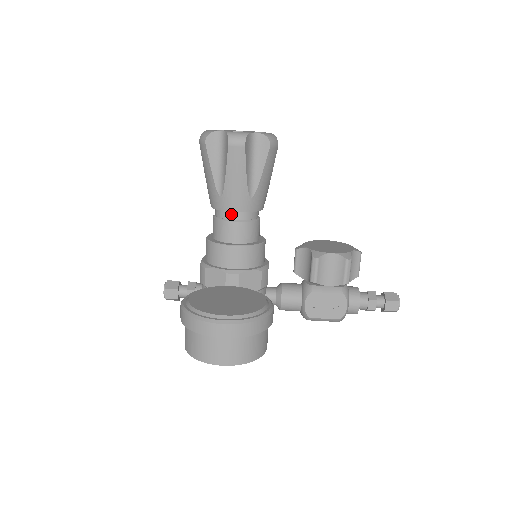
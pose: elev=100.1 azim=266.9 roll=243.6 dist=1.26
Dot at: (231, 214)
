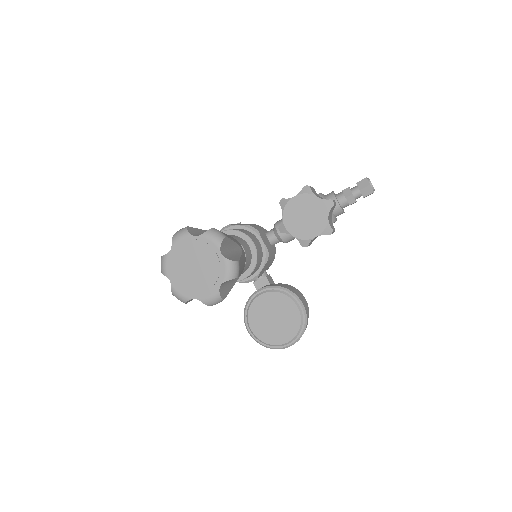
Dot at: occluded
